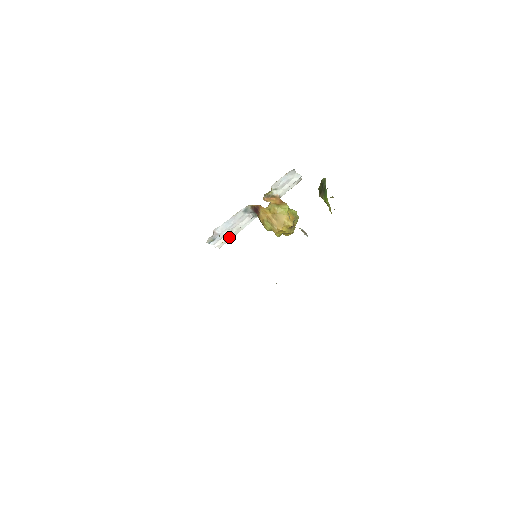
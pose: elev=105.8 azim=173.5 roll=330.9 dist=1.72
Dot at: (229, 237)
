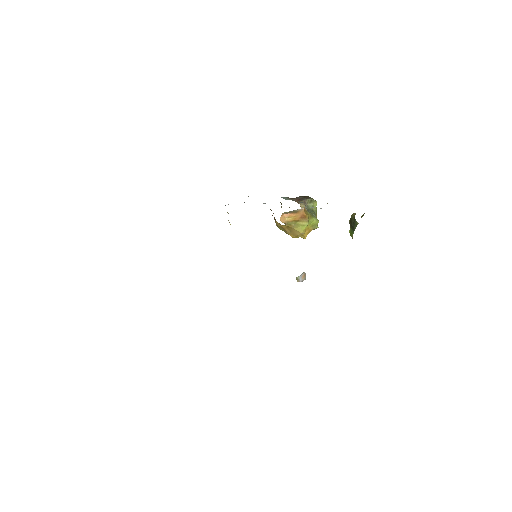
Dot at: occluded
